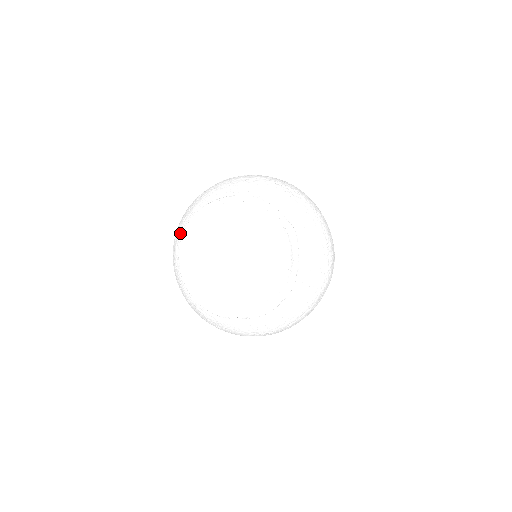
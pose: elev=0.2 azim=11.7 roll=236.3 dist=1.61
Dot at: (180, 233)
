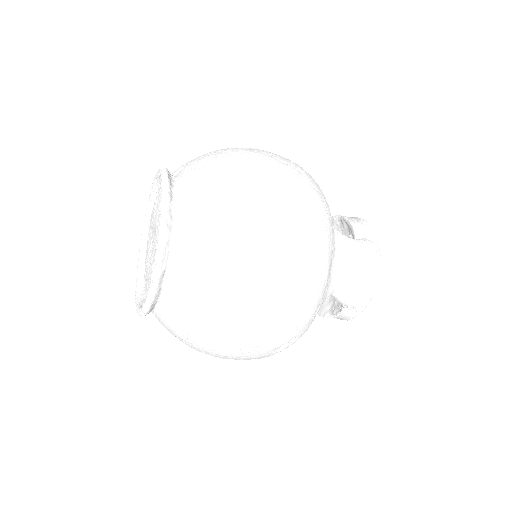
Dot at: occluded
